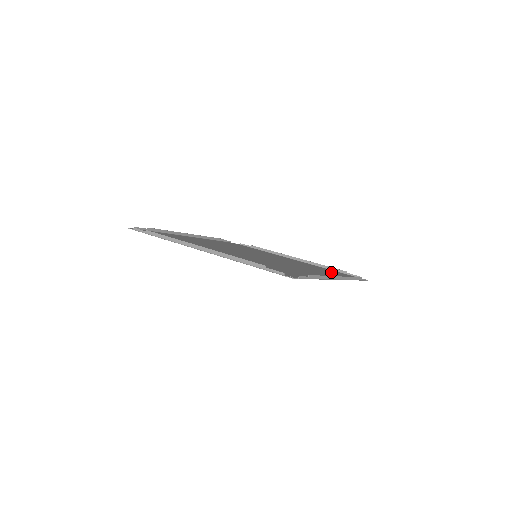
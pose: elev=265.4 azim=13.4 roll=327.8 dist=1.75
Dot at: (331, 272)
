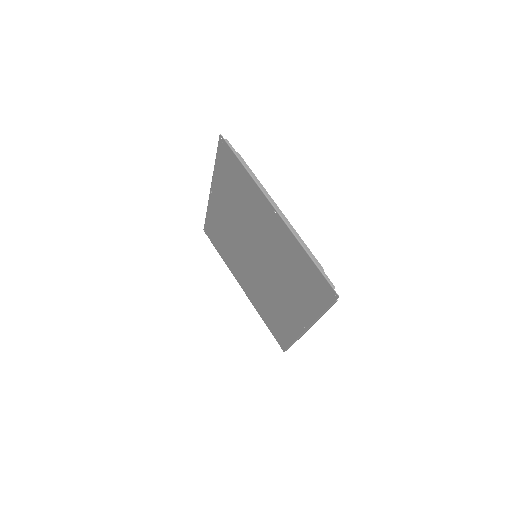
Dot at: (305, 279)
